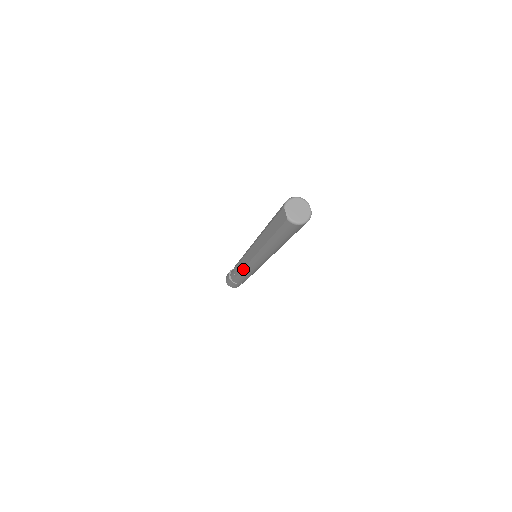
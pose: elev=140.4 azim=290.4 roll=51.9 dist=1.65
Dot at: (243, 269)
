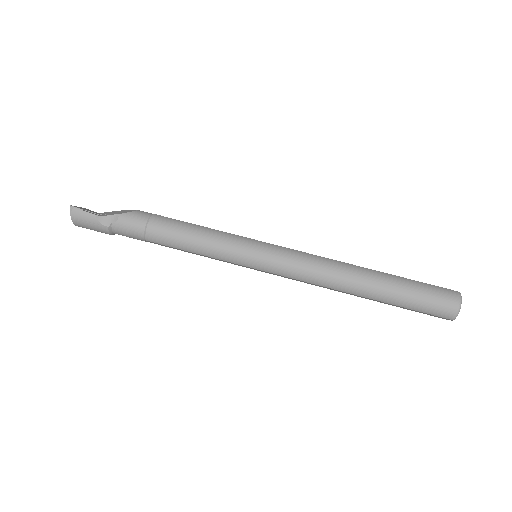
Dot at: (211, 258)
